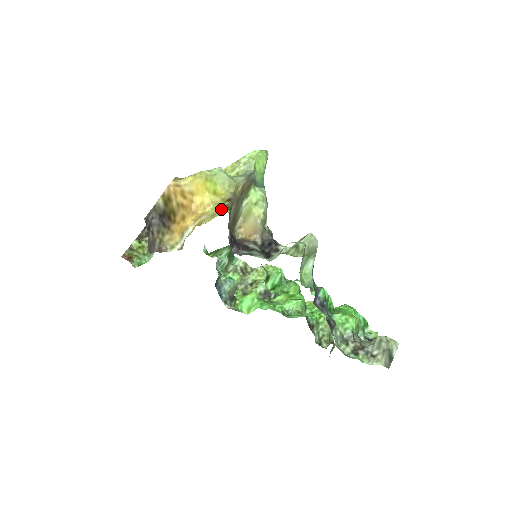
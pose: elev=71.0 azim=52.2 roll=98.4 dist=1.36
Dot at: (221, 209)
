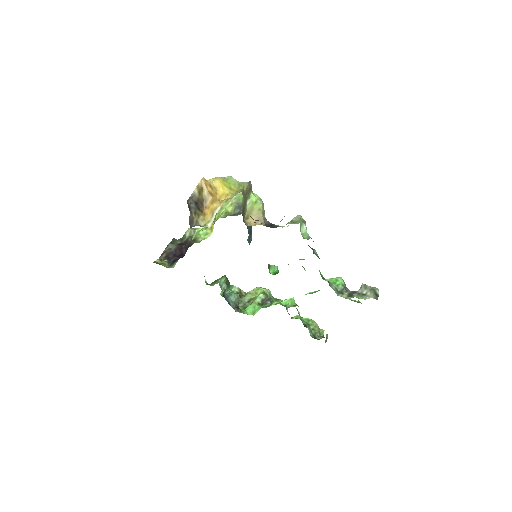
Dot at: occluded
